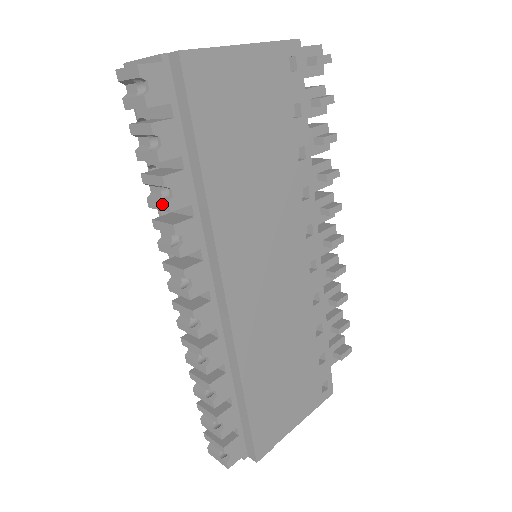
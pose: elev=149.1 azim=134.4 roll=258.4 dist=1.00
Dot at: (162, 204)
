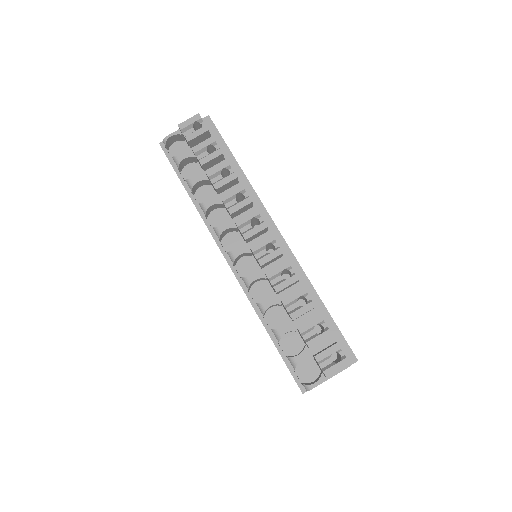
Dot at: (229, 177)
